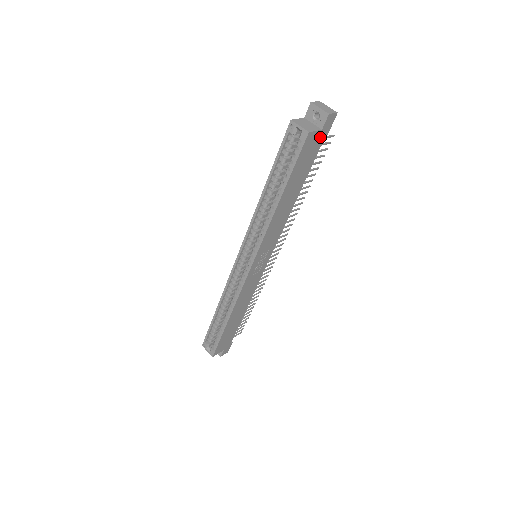
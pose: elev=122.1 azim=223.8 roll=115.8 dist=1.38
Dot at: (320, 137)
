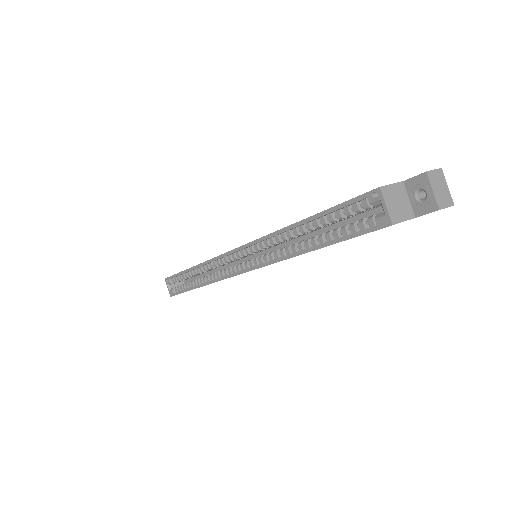
Dot at: occluded
